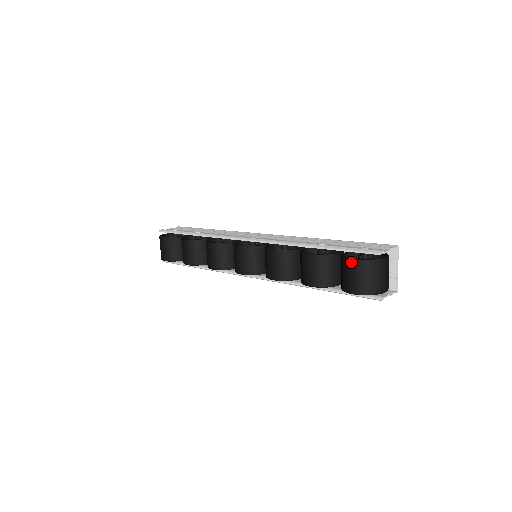
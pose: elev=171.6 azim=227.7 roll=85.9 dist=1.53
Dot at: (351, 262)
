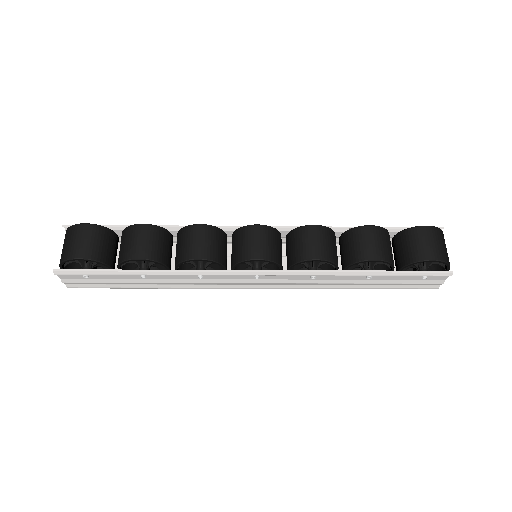
Dot at: (425, 228)
